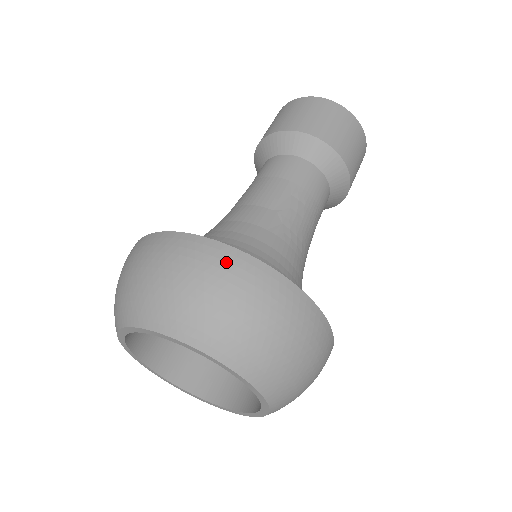
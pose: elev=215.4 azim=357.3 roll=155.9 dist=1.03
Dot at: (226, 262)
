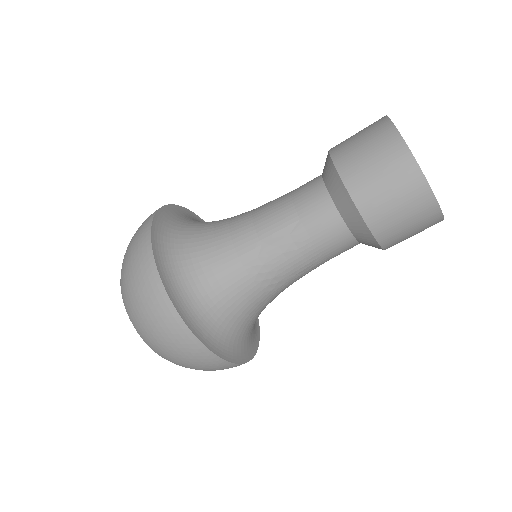
Dot at: (150, 282)
